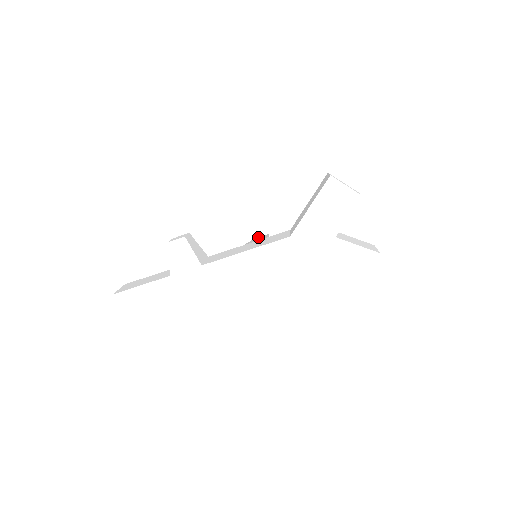
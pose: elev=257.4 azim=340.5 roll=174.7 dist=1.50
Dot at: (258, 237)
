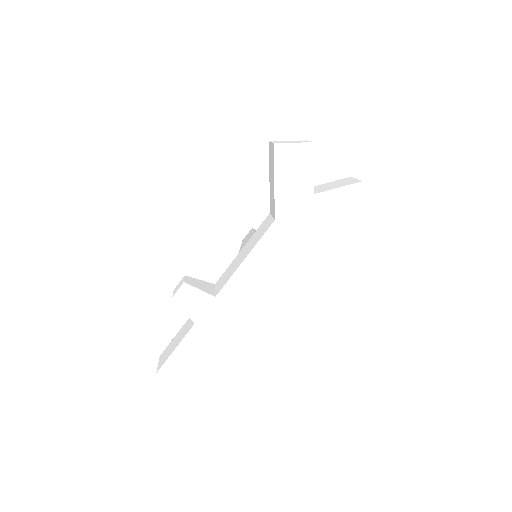
Dot at: (245, 237)
